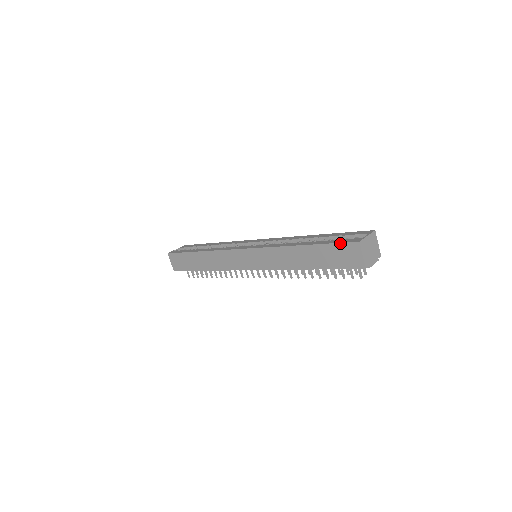
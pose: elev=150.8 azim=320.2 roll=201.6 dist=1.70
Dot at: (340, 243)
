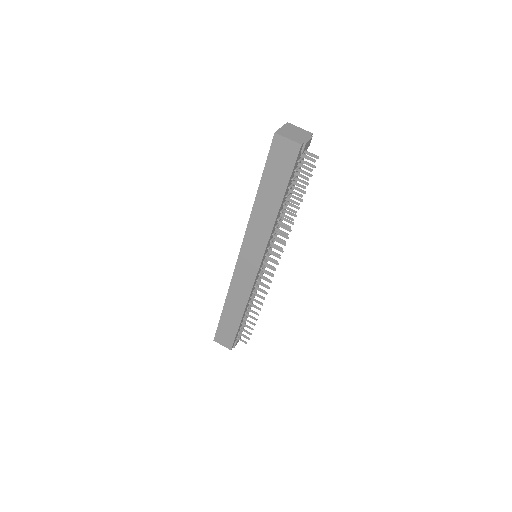
Dot at: (269, 153)
